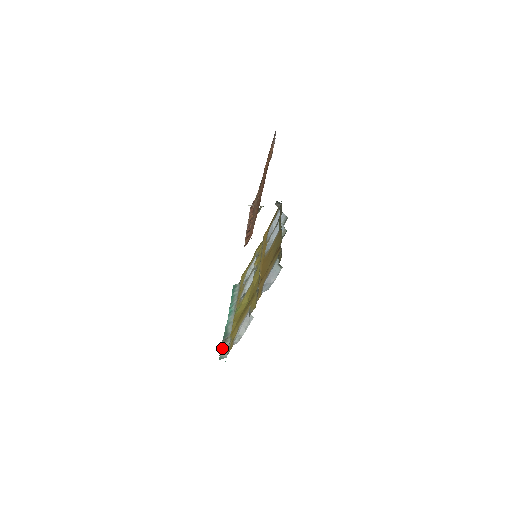
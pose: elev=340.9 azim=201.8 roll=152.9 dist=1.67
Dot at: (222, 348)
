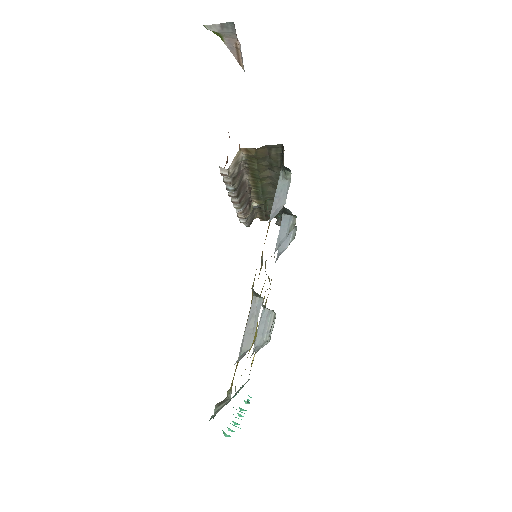
Dot at: (216, 411)
